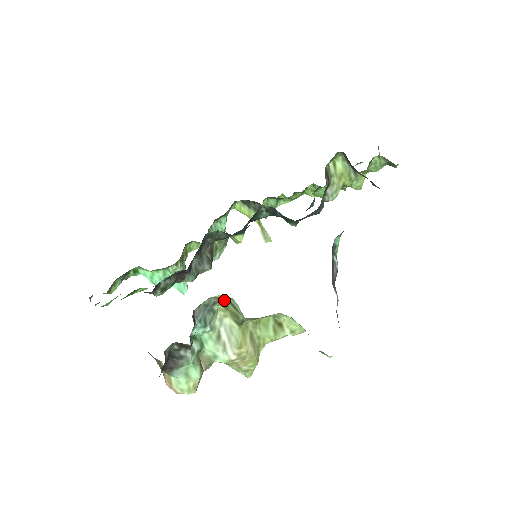
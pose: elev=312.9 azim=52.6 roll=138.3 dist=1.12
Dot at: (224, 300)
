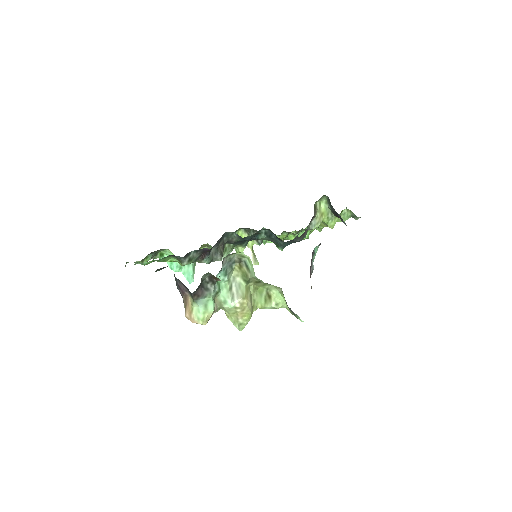
Dot at: (242, 260)
